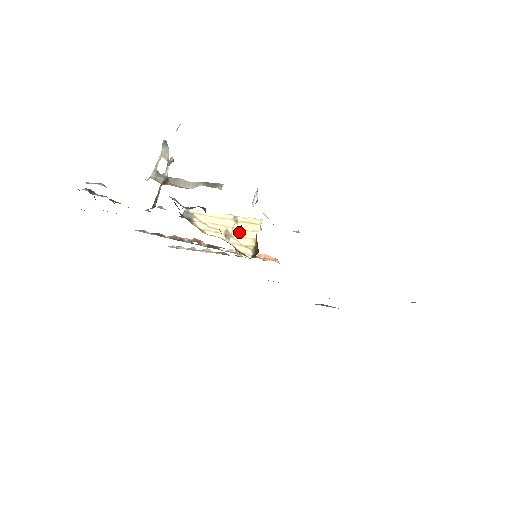
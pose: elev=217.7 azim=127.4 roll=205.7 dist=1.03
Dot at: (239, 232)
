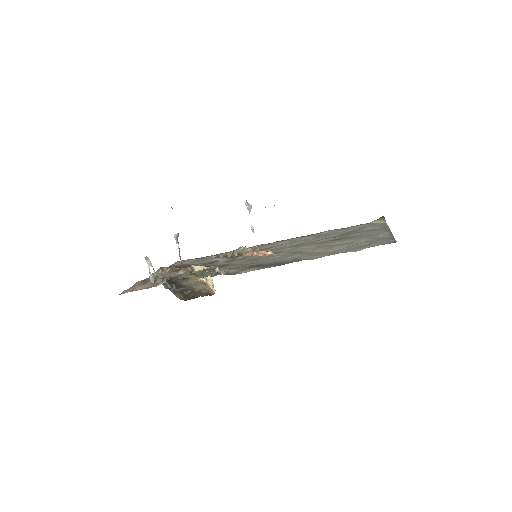
Dot at: (207, 277)
